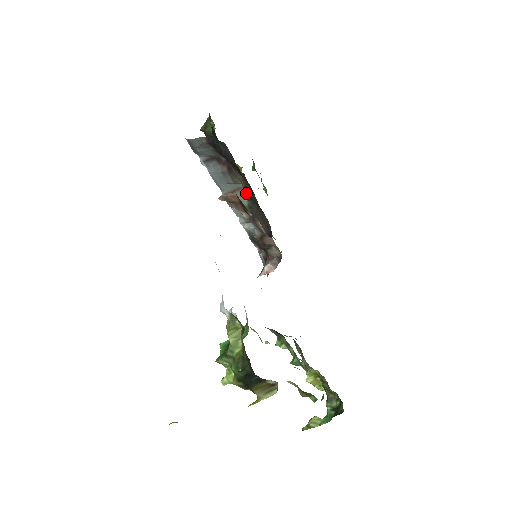
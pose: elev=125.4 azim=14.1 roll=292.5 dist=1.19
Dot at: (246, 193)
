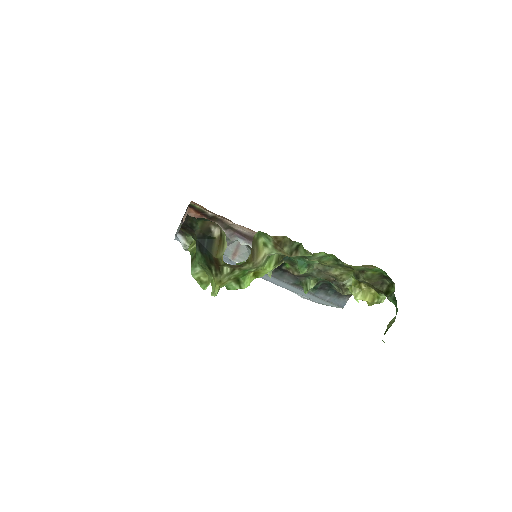
Dot at: occluded
